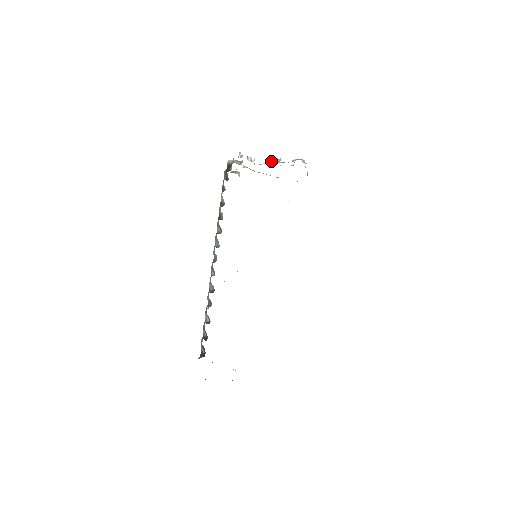
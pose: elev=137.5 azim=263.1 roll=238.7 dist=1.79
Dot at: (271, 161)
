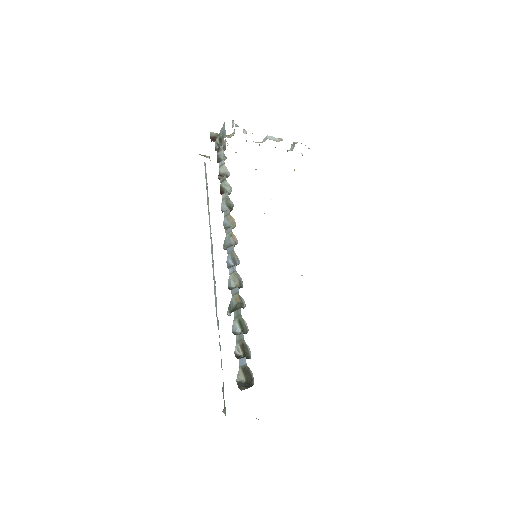
Dot at: (270, 139)
